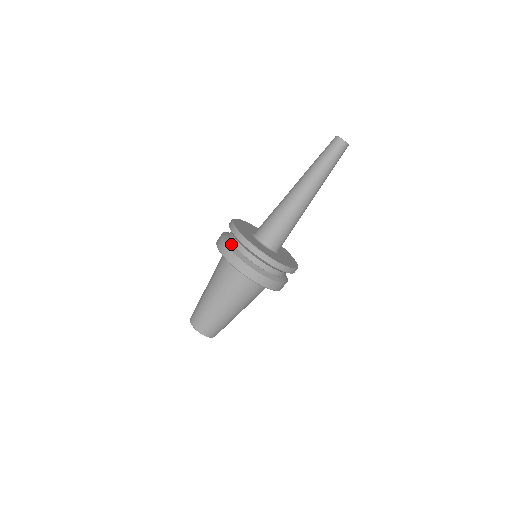
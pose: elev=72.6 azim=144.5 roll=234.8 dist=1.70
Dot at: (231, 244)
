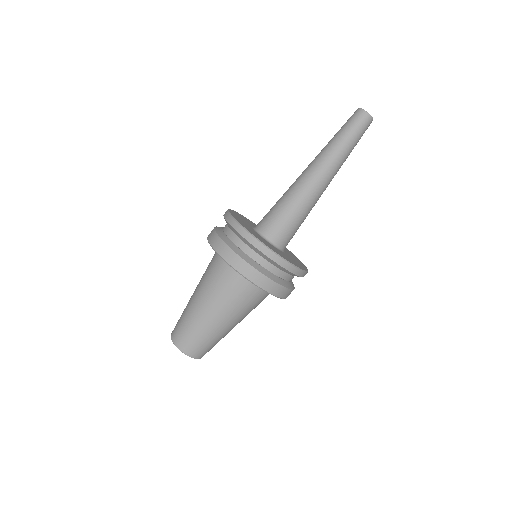
Dot at: (236, 247)
